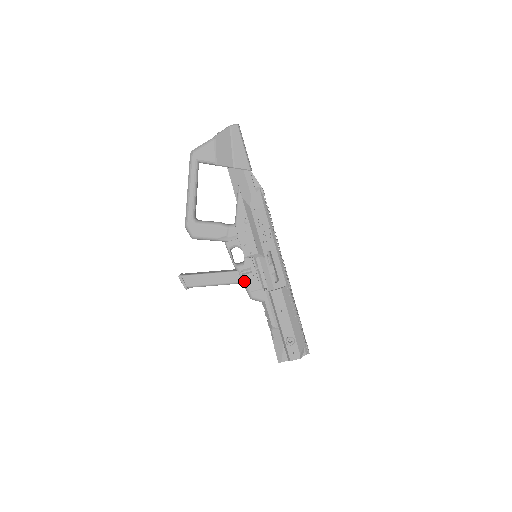
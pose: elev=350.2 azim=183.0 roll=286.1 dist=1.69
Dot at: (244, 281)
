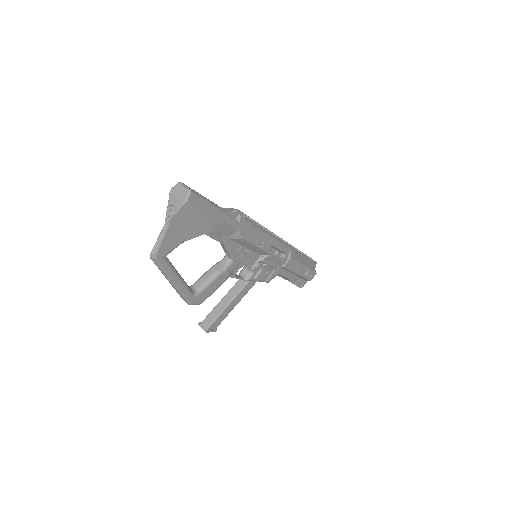
Dot at: (259, 280)
